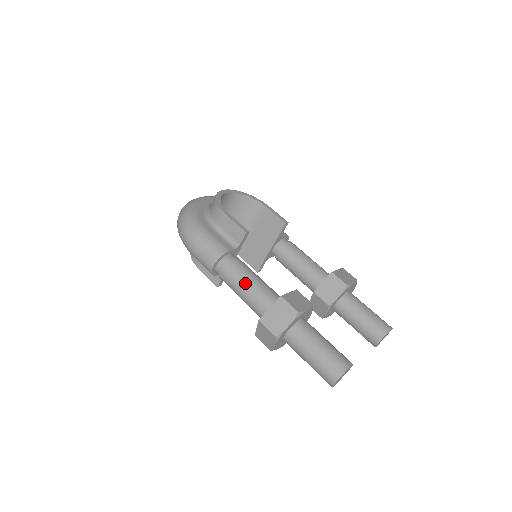
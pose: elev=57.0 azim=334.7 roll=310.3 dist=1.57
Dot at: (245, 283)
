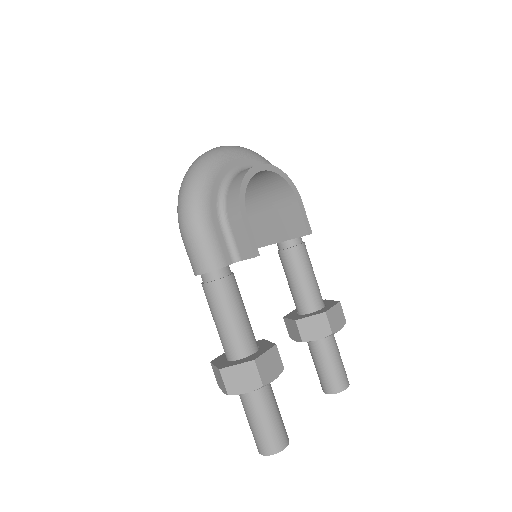
Dot at: (225, 315)
